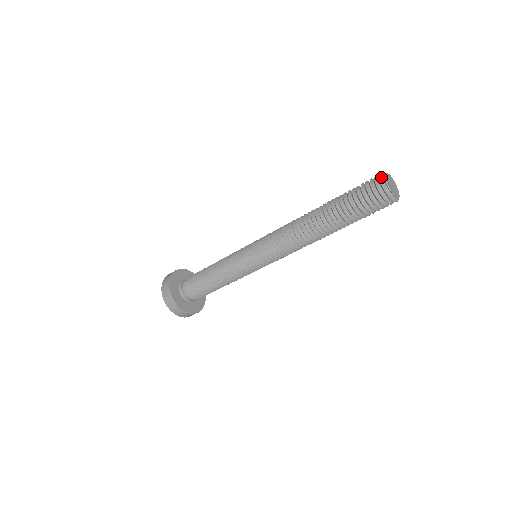
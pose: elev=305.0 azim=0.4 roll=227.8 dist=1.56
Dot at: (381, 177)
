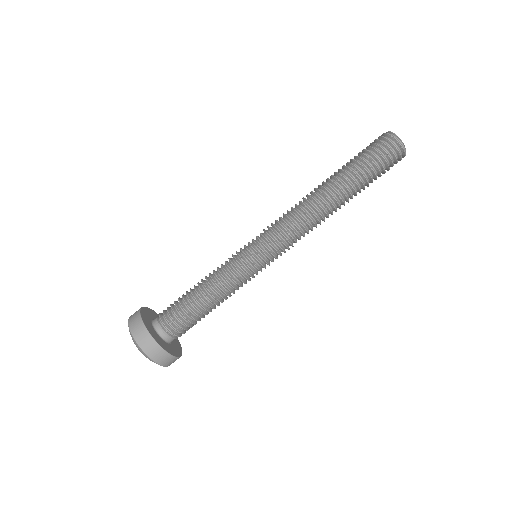
Dot at: occluded
